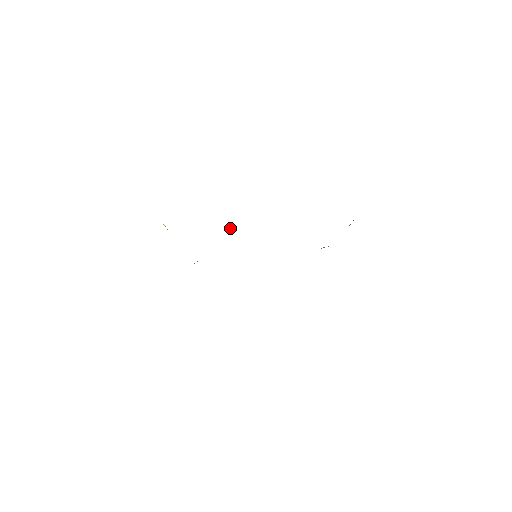
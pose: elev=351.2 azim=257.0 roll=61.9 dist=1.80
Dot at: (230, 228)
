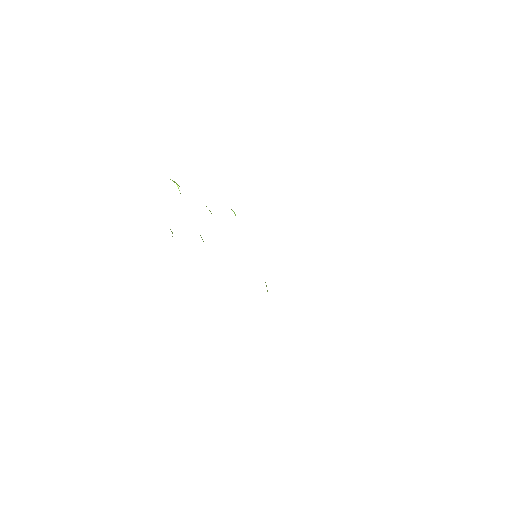
Dot at: occluded
